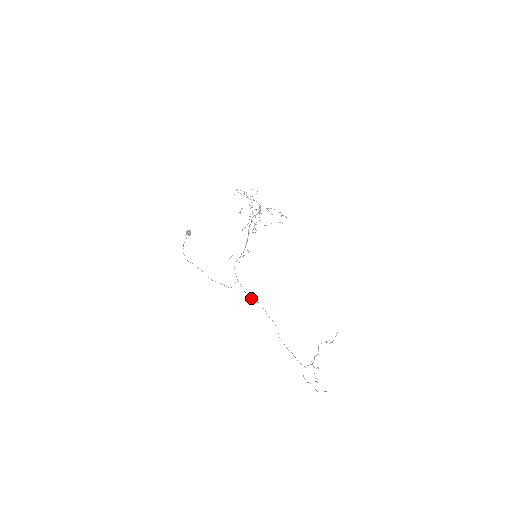
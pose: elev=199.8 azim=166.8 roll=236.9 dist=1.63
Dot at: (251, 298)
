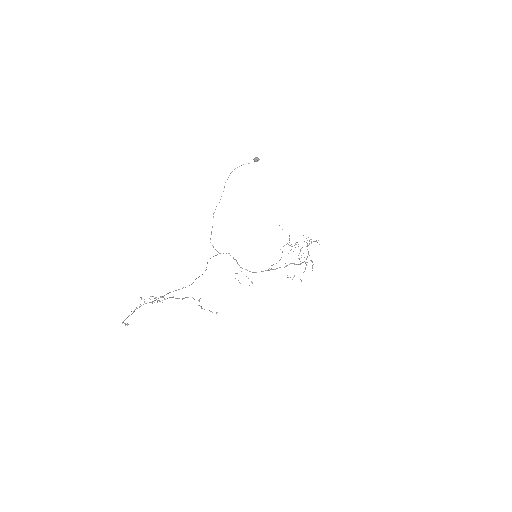
Dot at: occluded
